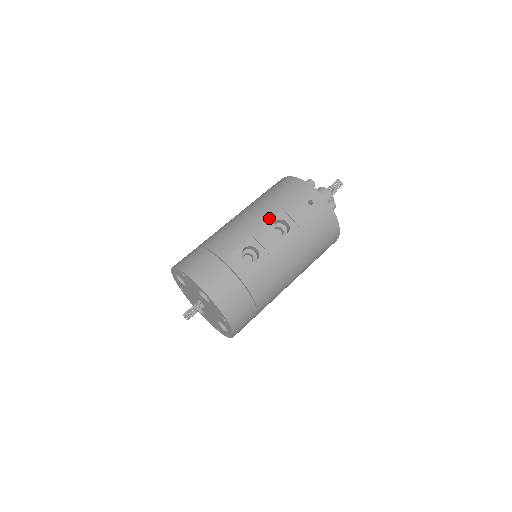
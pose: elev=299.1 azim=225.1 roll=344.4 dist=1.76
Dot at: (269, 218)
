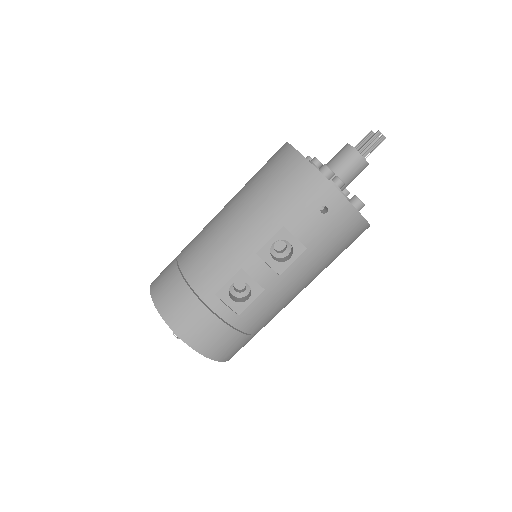
Dot at: (264, 239)
